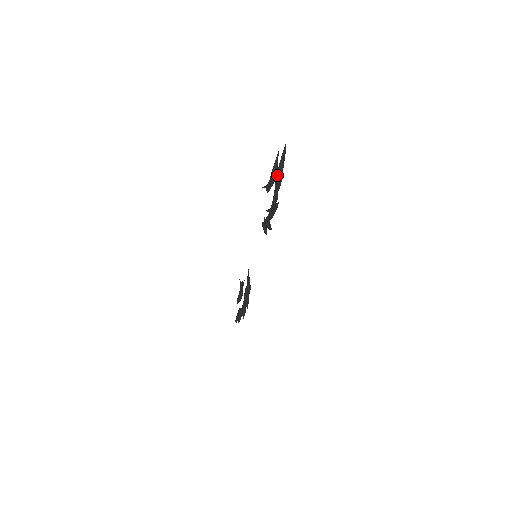
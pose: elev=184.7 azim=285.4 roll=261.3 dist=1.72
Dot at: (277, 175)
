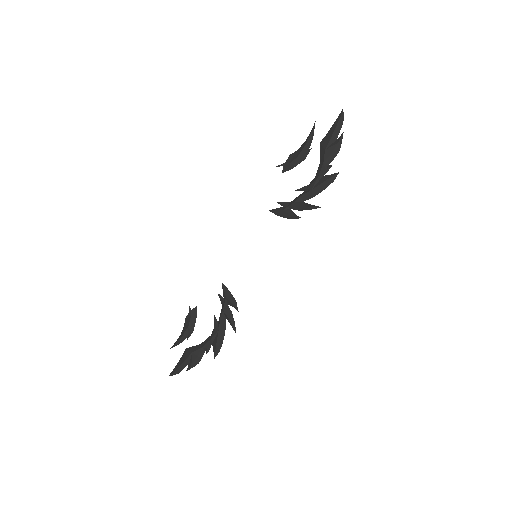
Dot at: (330, 143)
